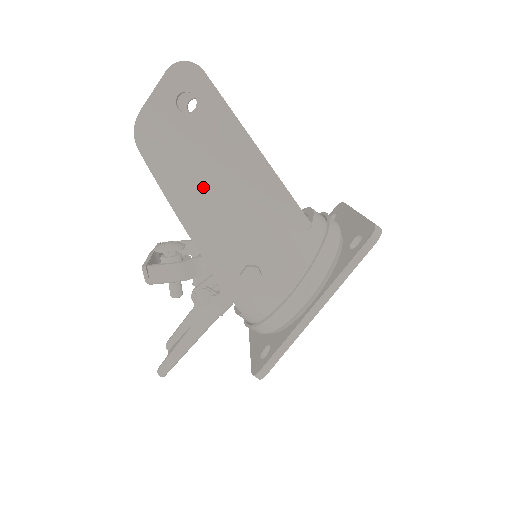
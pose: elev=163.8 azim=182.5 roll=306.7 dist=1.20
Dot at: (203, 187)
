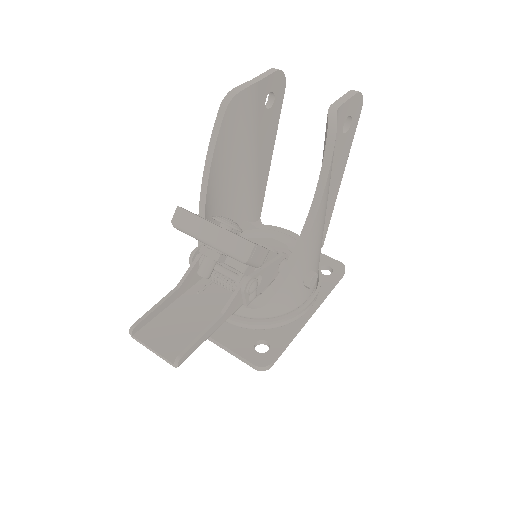
Dot at: occluded
